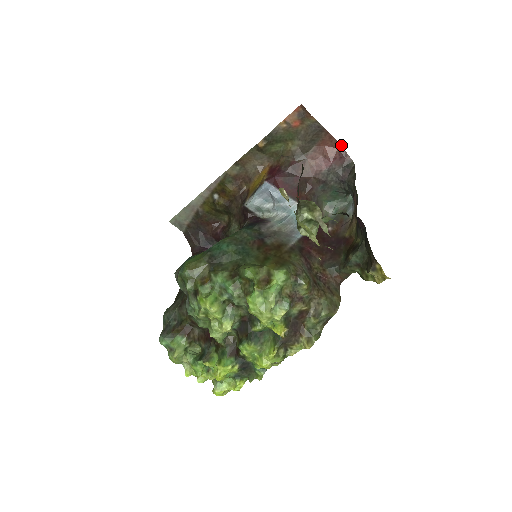
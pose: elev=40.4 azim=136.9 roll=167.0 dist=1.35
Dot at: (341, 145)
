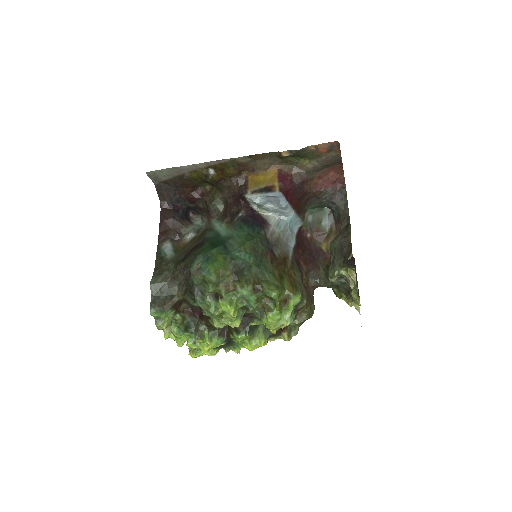
Dot at: occluded
